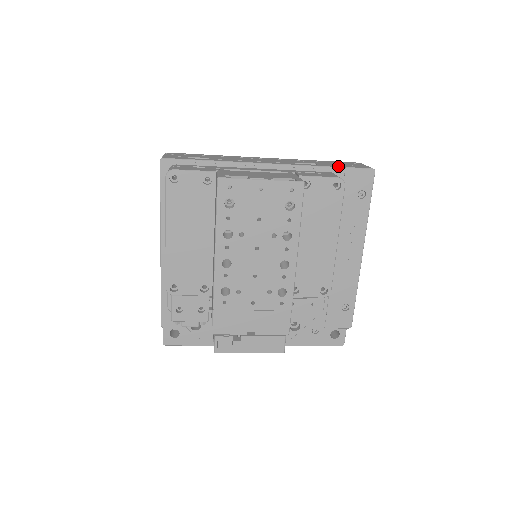
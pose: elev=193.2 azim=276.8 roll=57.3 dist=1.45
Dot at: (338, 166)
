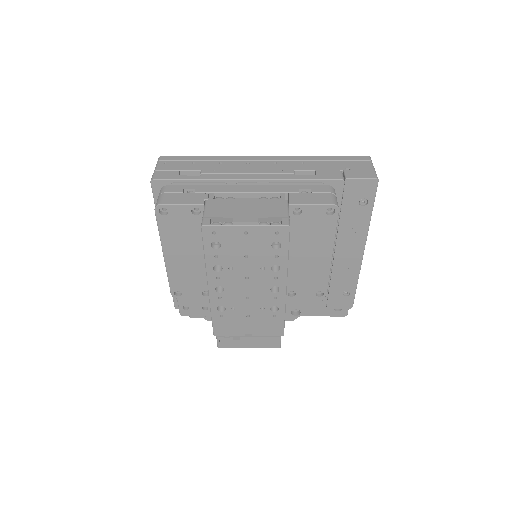
Dot at: (337, 177)
